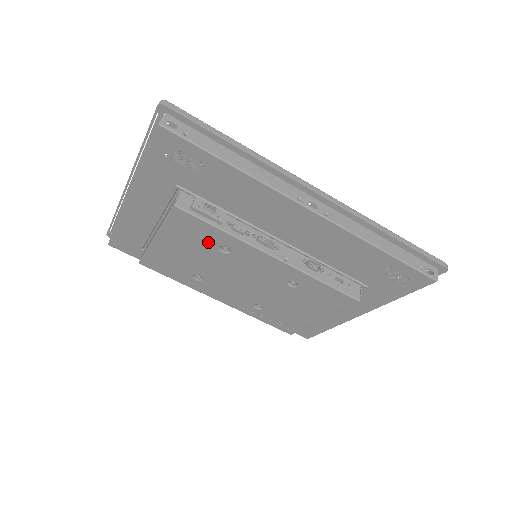
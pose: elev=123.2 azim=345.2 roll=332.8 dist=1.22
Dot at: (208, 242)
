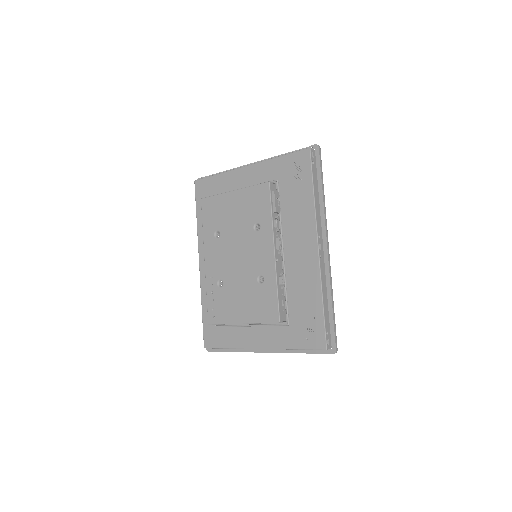
Dot at: (256, 215)
